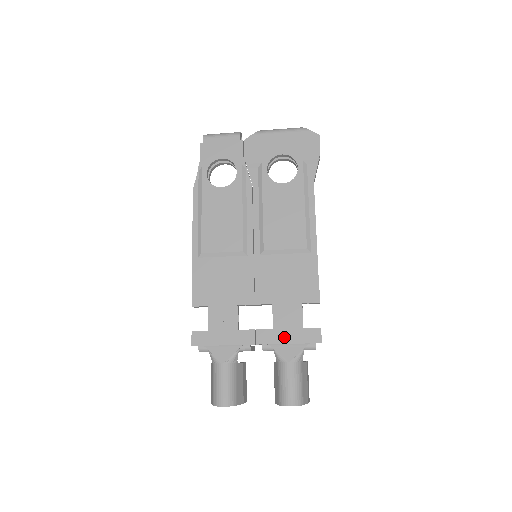
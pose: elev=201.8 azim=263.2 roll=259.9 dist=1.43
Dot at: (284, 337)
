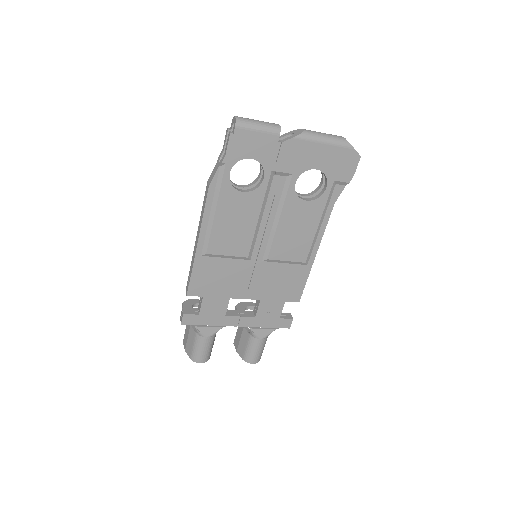
Dot at: (262, 323)
